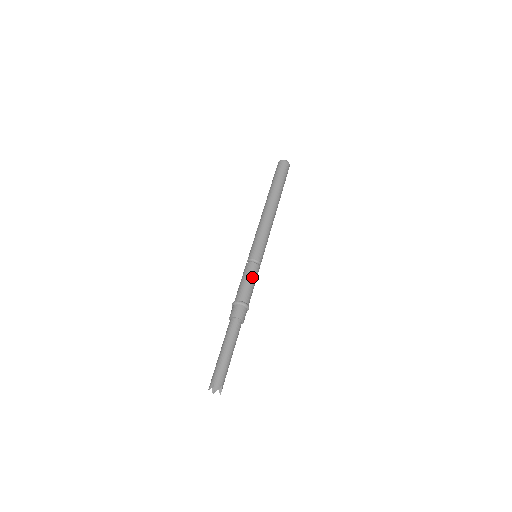
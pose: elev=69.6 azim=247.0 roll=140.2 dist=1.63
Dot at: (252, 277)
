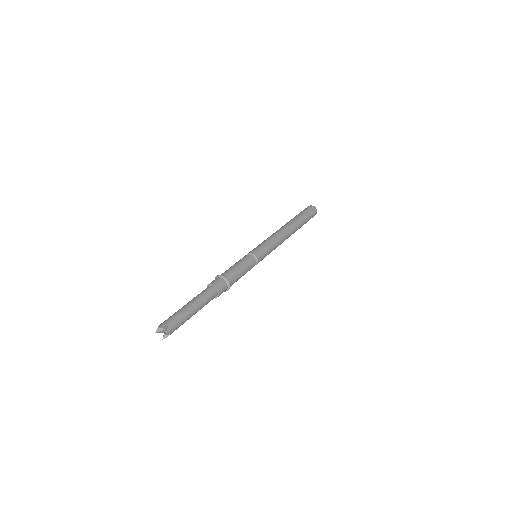
Dot at: (247, 270)
